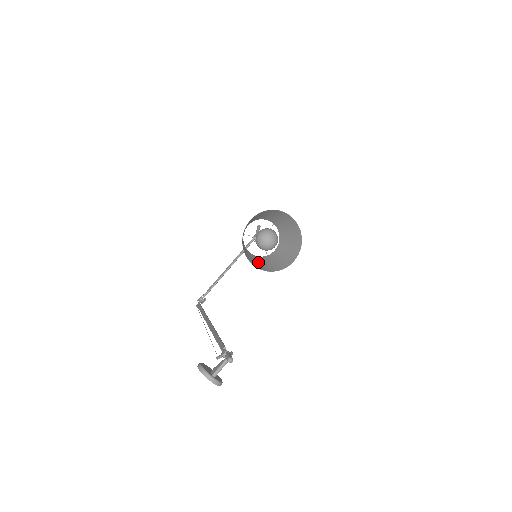
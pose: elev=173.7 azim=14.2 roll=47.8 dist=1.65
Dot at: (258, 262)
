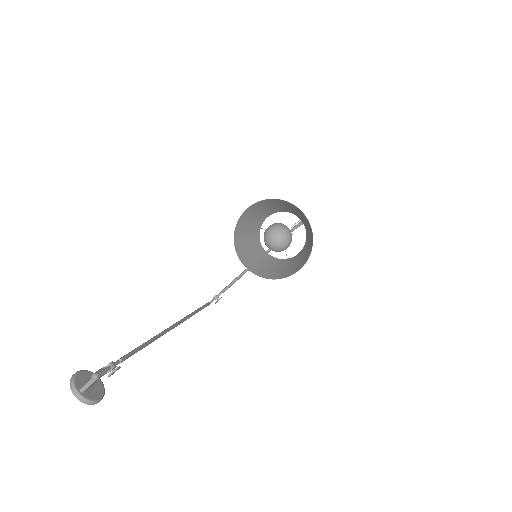
Dot at: (264, 264)
